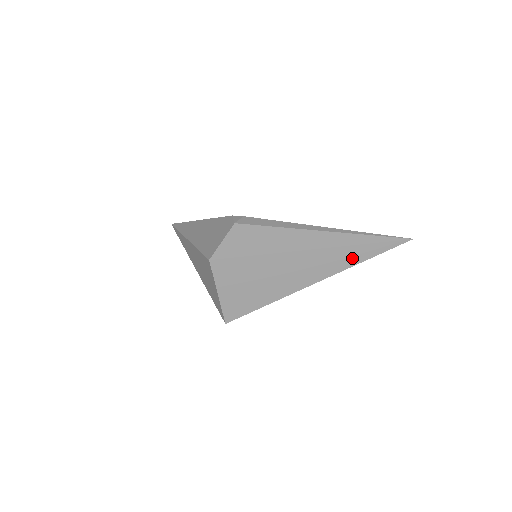
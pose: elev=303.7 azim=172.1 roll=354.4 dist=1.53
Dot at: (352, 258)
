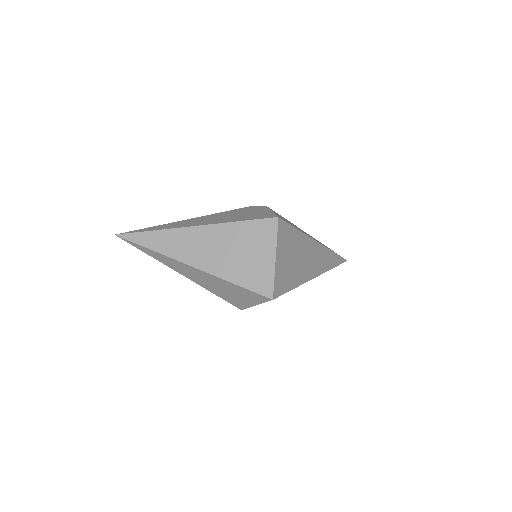
Dot at: (330, 262)
